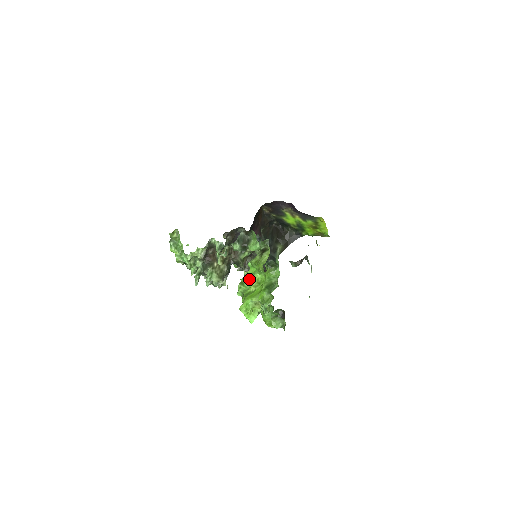
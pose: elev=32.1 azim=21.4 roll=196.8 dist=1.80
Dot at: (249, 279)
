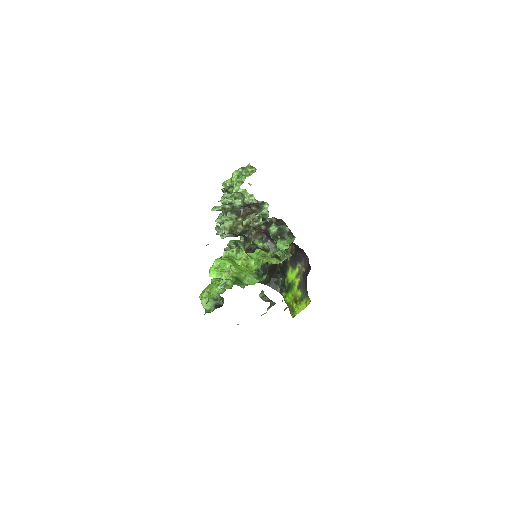
Dot at: (247, 255)
